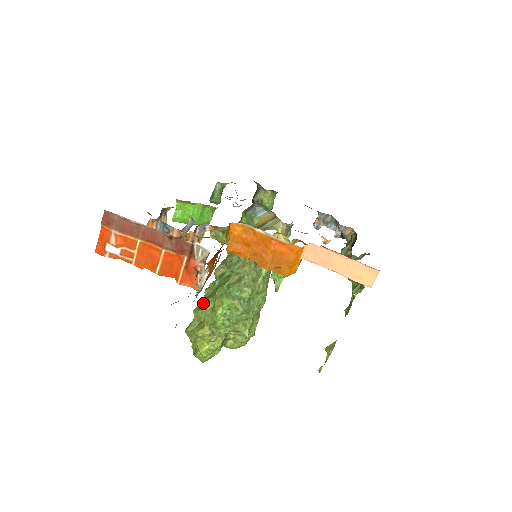
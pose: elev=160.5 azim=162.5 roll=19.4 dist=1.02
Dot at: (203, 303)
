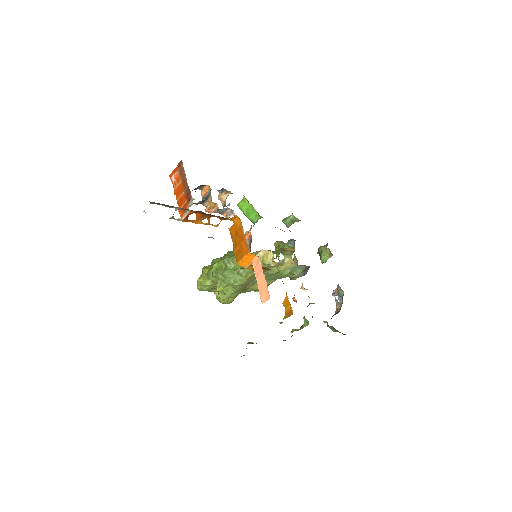
Dot at: (218, 258)
